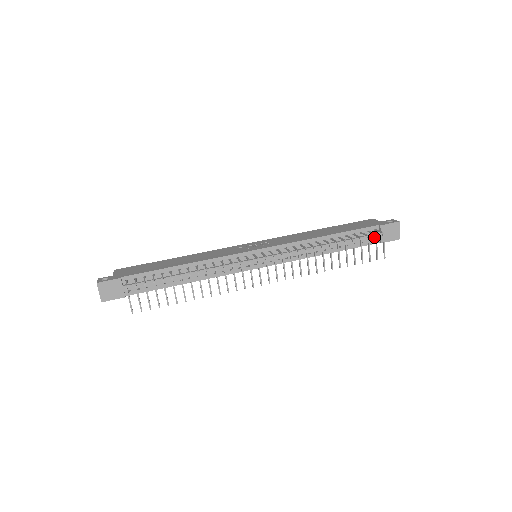
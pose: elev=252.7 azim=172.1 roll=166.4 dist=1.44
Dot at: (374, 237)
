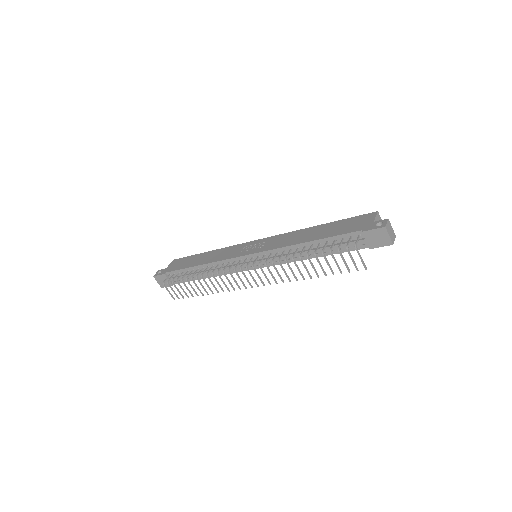
Dot at: (361, 242)
